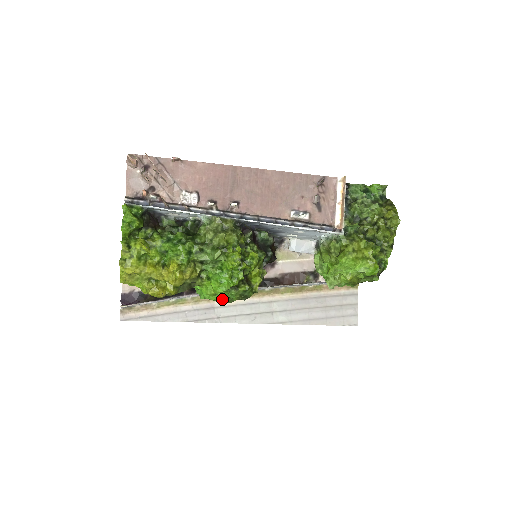
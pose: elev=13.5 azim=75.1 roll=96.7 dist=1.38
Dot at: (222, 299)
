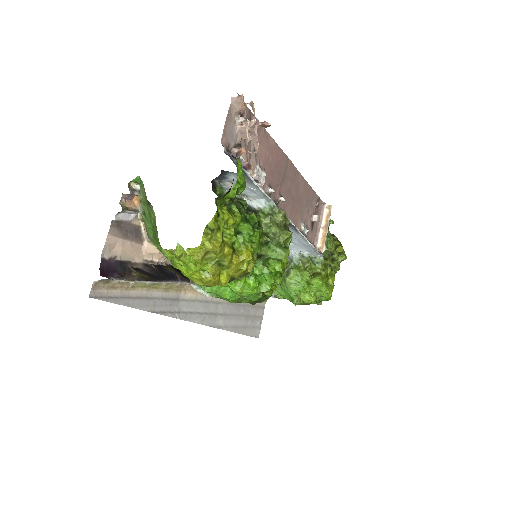
Dot at: (237, 299)
